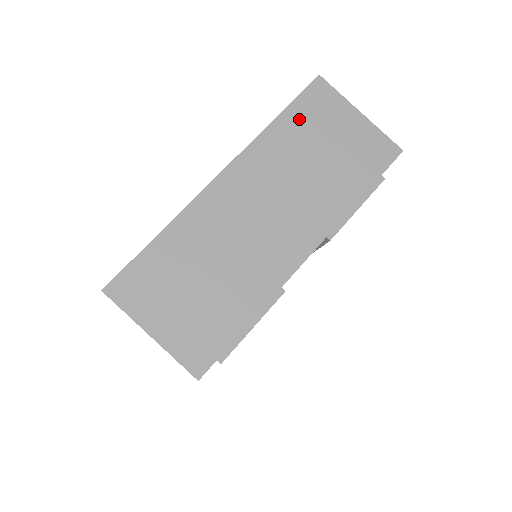
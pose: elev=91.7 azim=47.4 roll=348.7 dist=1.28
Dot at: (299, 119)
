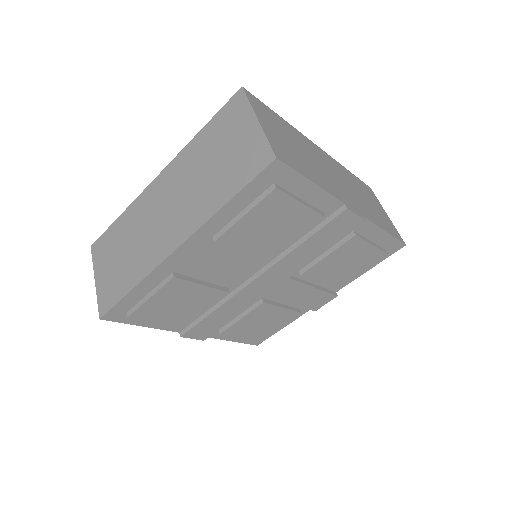
Dot at: (214, 130)
